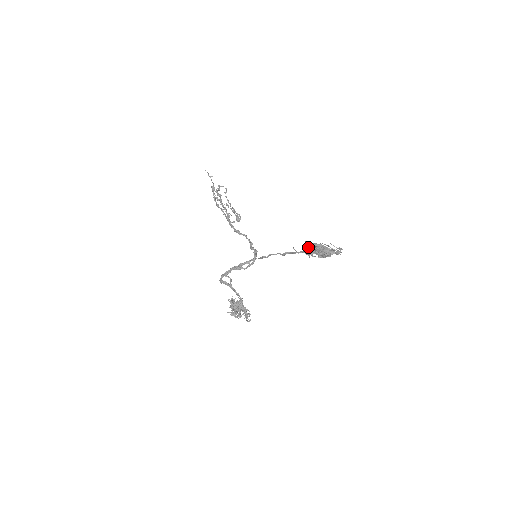
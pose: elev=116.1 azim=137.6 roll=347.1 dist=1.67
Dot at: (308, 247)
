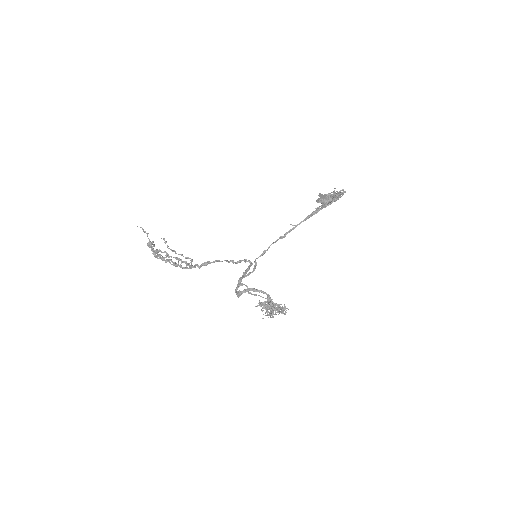
Dot at: (319, 202)
